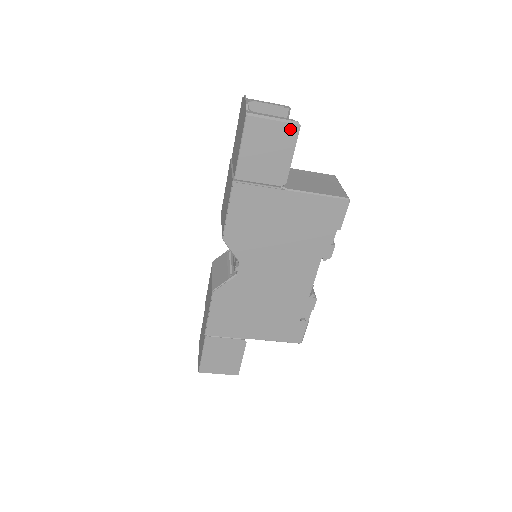
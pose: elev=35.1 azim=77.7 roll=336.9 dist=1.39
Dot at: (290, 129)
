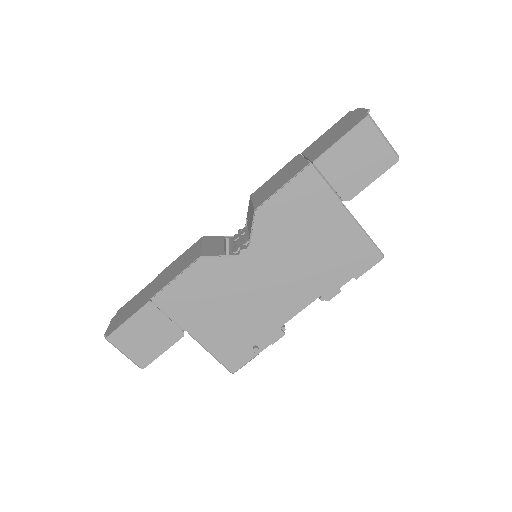
Dot at: (389, 156)
